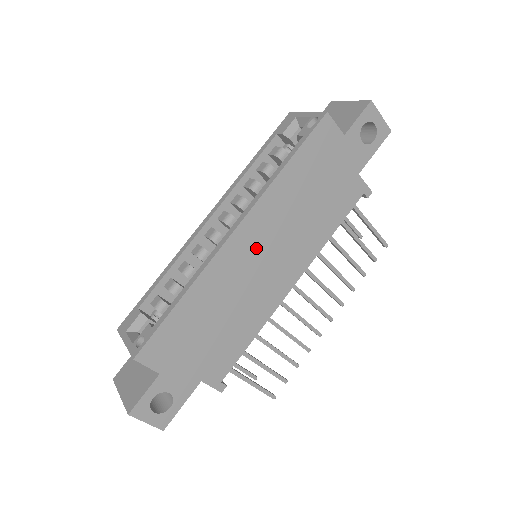
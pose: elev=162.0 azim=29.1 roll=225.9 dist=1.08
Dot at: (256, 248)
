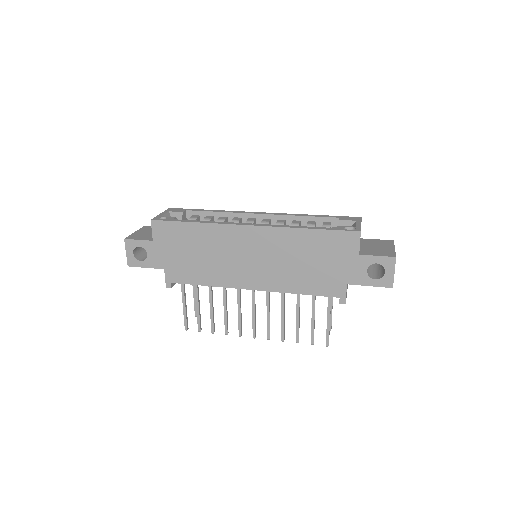
Dot at: (252, 247)
